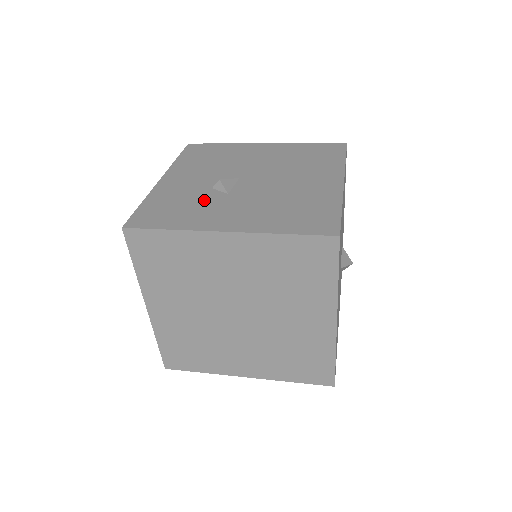
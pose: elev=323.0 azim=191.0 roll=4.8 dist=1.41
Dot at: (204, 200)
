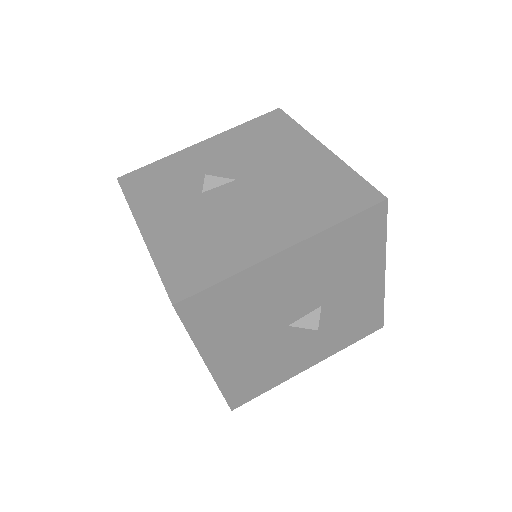
Dot at: (182, 187)
